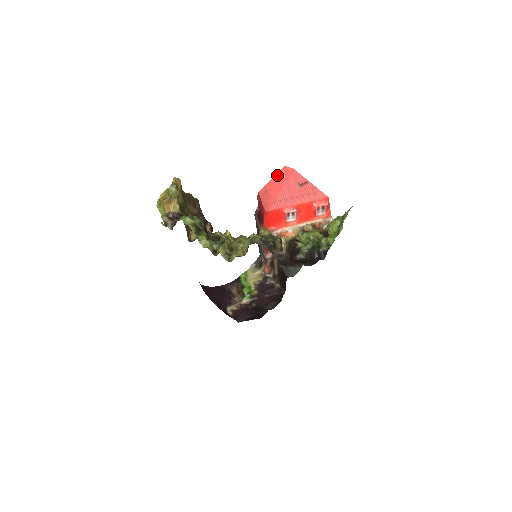
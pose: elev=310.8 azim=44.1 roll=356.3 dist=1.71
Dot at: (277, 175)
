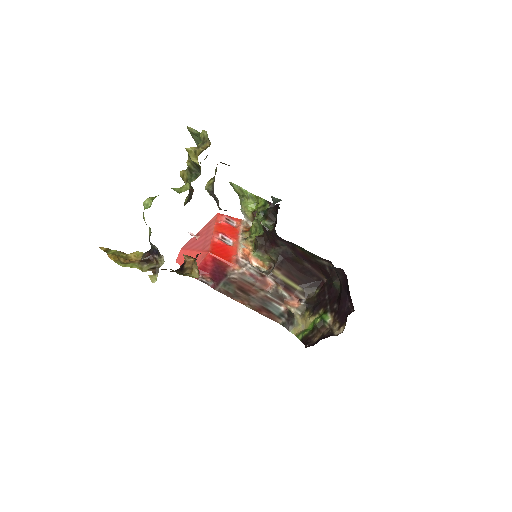
Dot at: (181, 264)
